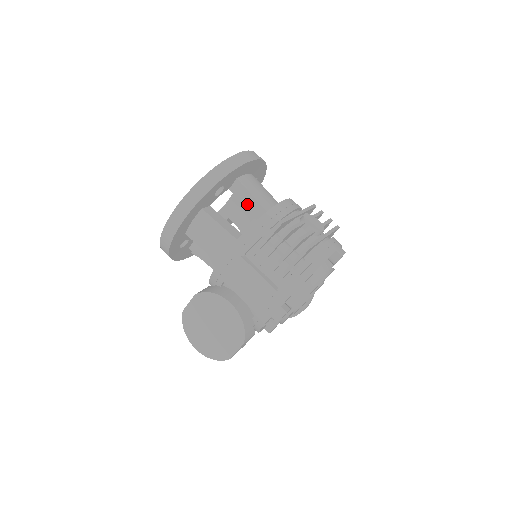
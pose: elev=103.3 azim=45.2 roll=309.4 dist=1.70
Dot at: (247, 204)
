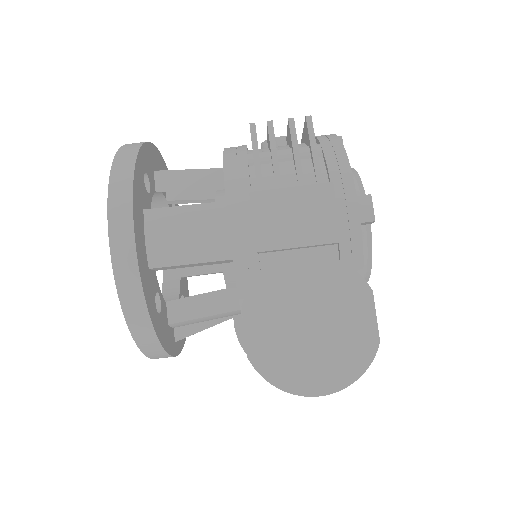
Dot at: (192, 185)
